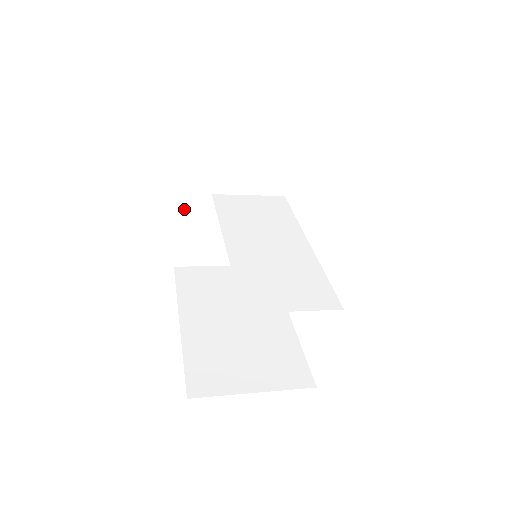
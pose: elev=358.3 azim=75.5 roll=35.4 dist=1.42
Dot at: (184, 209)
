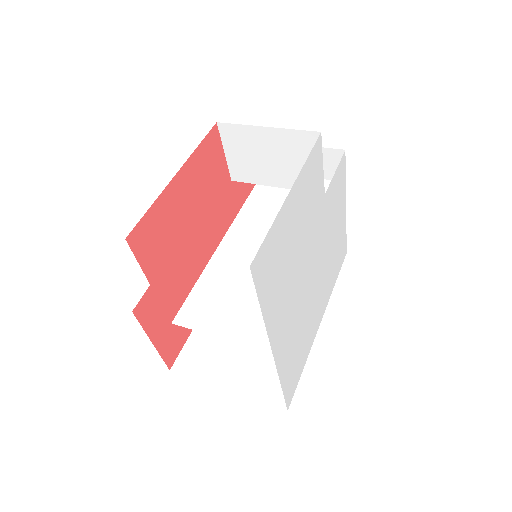
Dot at: occluded
